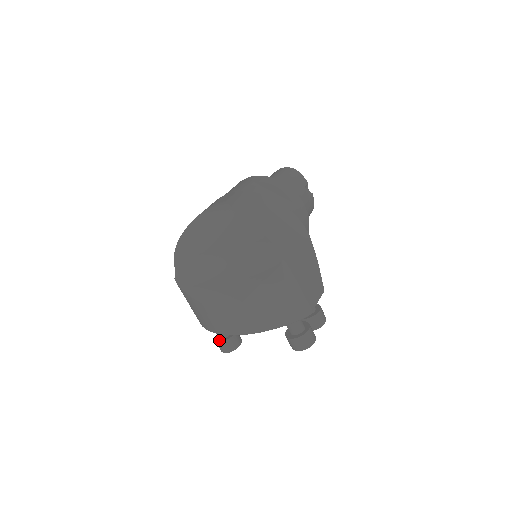
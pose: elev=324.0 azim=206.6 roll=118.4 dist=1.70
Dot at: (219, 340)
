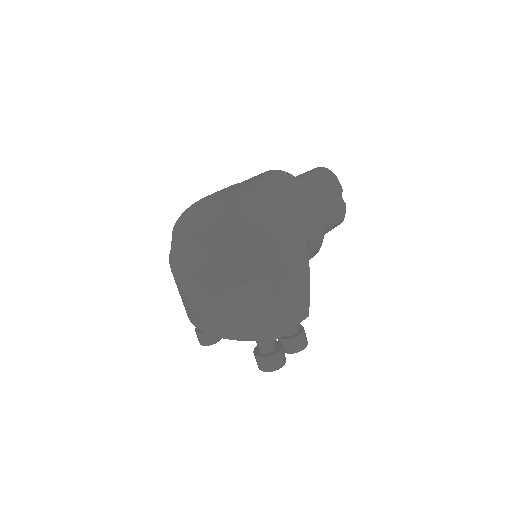
Dot at: (198, 330)
